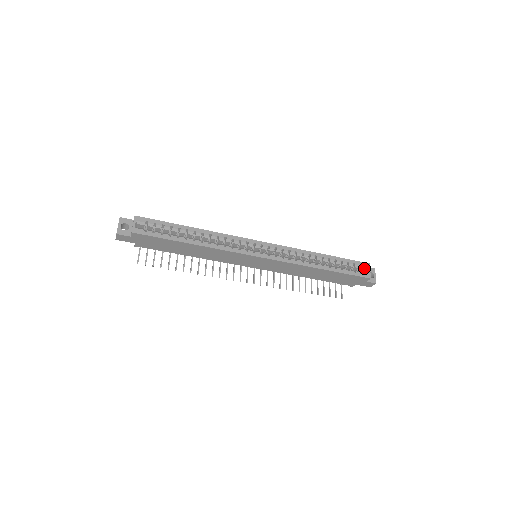
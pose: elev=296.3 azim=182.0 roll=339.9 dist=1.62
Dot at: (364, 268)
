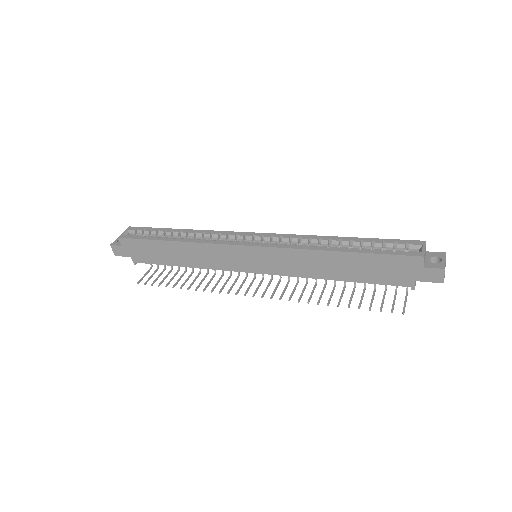
Dot at: (415, 247)
